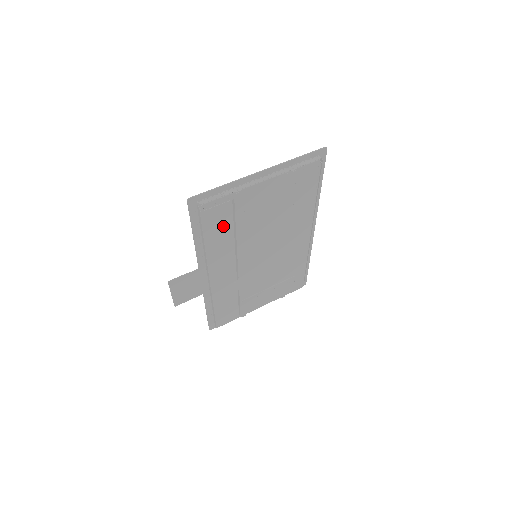
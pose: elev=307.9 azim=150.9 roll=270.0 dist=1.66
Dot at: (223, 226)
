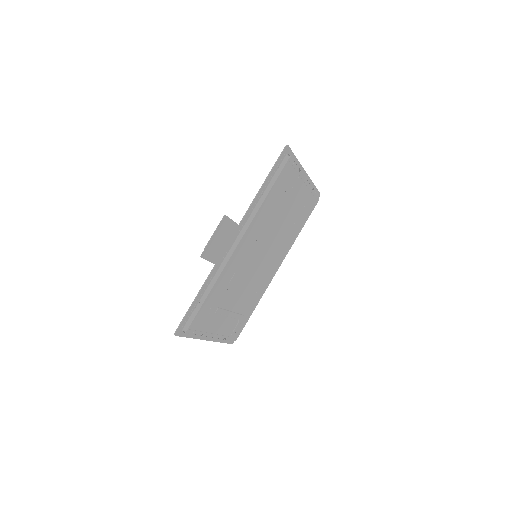
Dot at: (279, 192)
